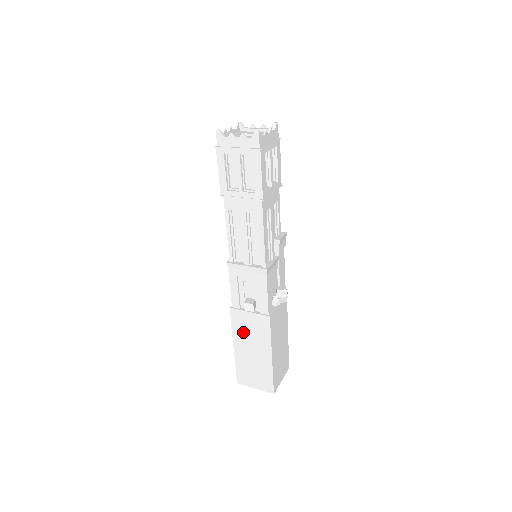
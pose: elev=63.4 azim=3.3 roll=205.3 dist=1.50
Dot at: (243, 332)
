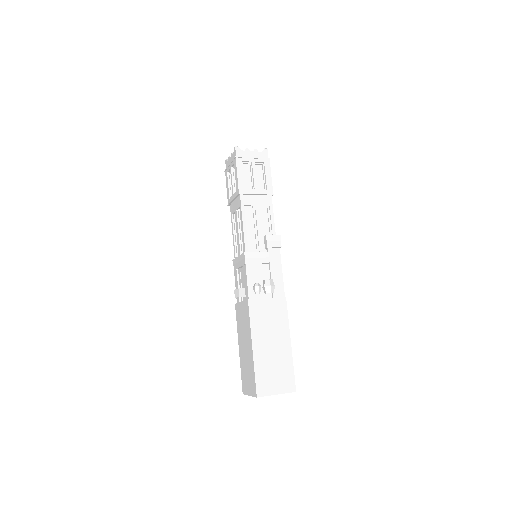
Dot at: (241, 327)
